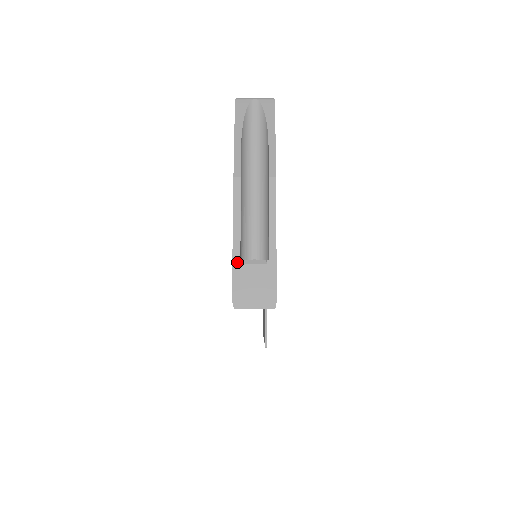
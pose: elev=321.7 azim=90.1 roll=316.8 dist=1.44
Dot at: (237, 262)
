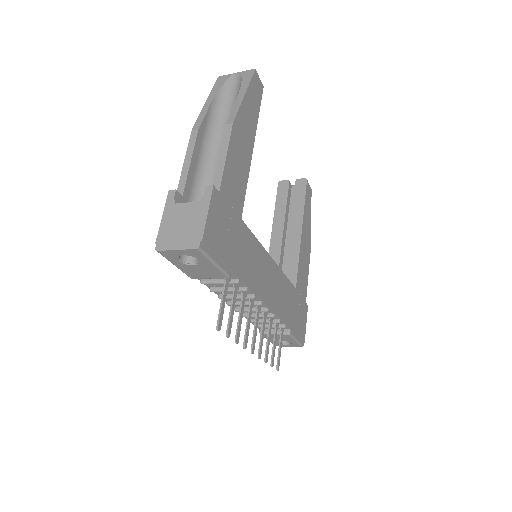
Dot at: (170, 202)
